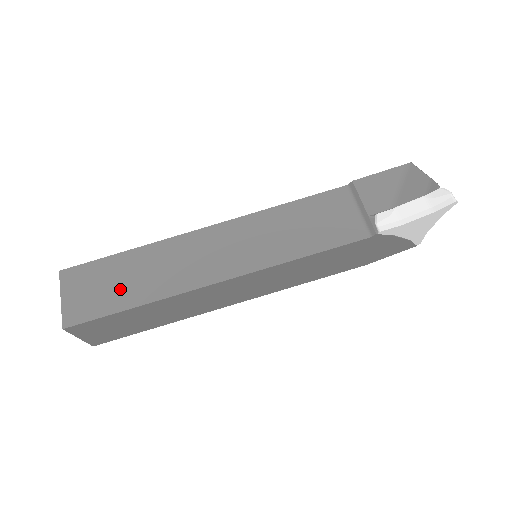
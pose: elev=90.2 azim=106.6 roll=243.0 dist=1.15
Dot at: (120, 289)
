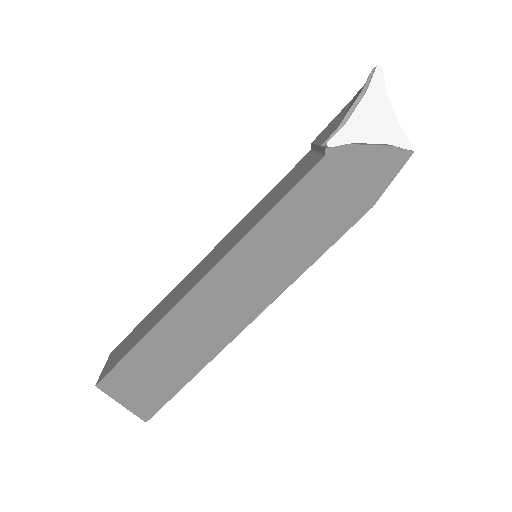
Dot at: (140, 333)
